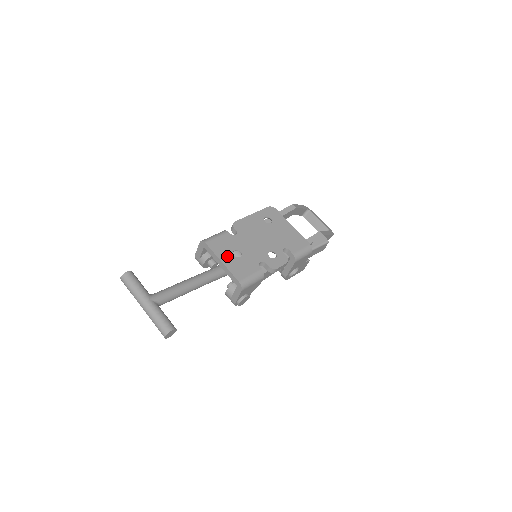
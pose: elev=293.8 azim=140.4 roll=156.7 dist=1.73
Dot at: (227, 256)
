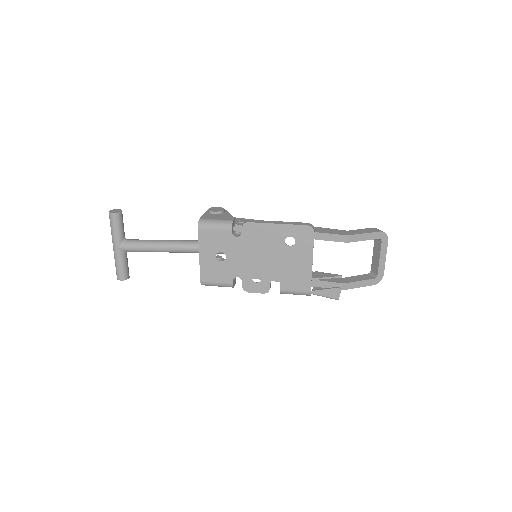
Dot at: (209, 253)
